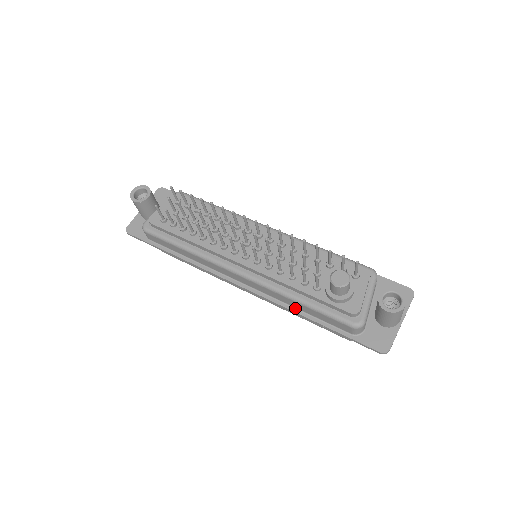
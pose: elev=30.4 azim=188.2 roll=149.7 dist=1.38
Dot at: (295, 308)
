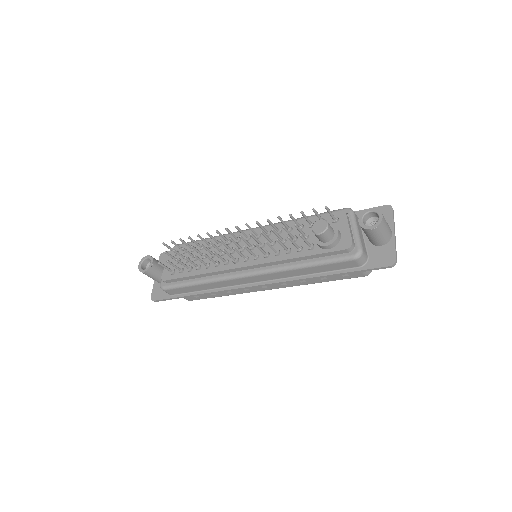
Dot at: (306, 275)
